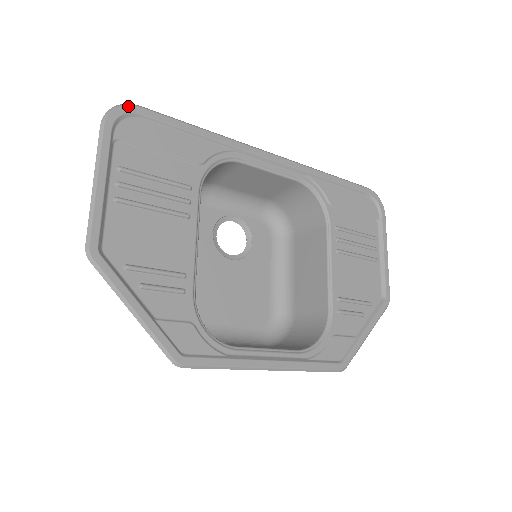
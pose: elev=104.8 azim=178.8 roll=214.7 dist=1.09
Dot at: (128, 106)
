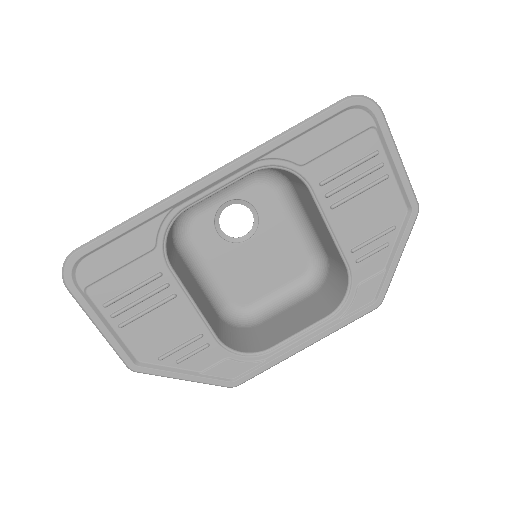
Dot at: (69, 260)
